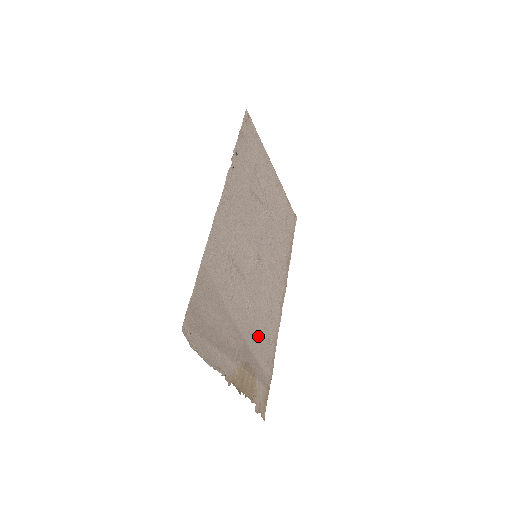
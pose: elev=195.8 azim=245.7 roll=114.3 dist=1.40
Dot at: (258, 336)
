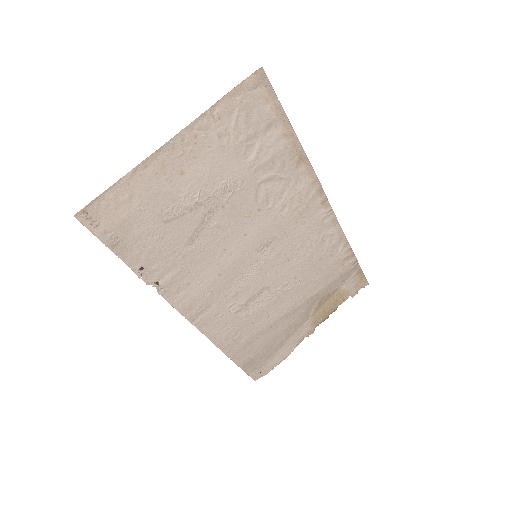
Dot at: (316, 275)
